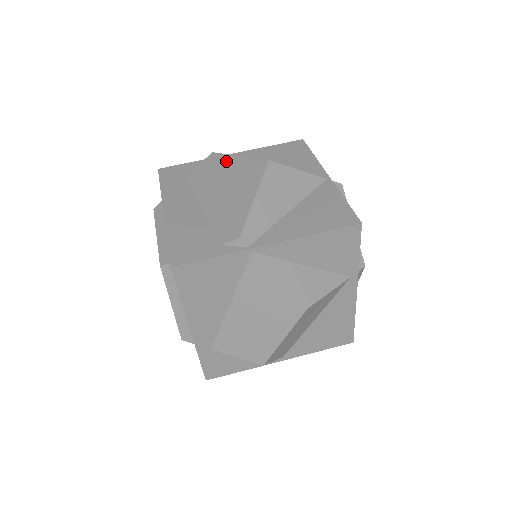
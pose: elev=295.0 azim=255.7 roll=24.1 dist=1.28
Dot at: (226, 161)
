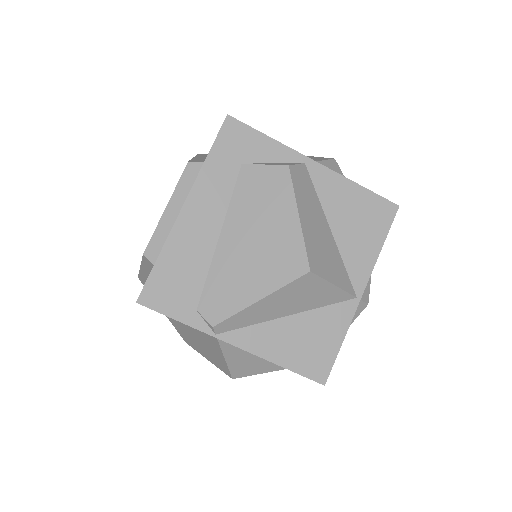
Dot at: (285, 205)
